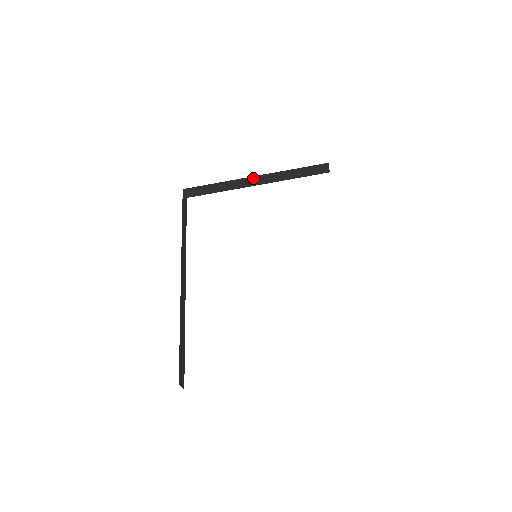
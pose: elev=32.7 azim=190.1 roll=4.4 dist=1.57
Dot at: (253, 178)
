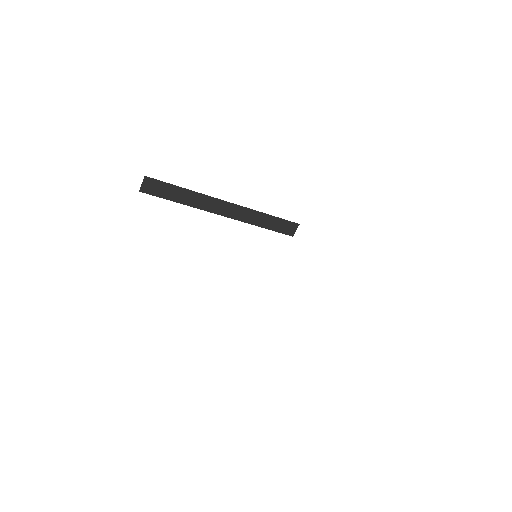
Dot at: (226, 204)
